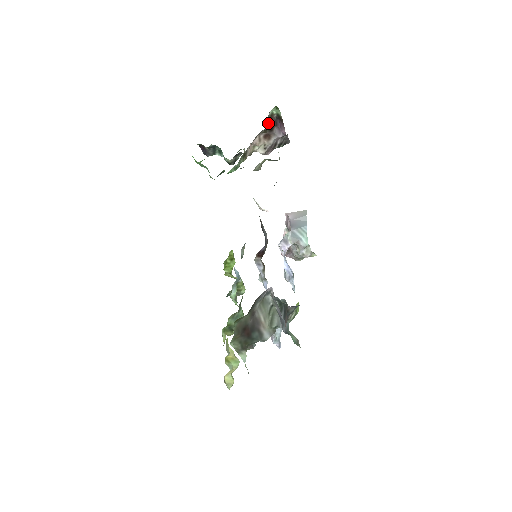
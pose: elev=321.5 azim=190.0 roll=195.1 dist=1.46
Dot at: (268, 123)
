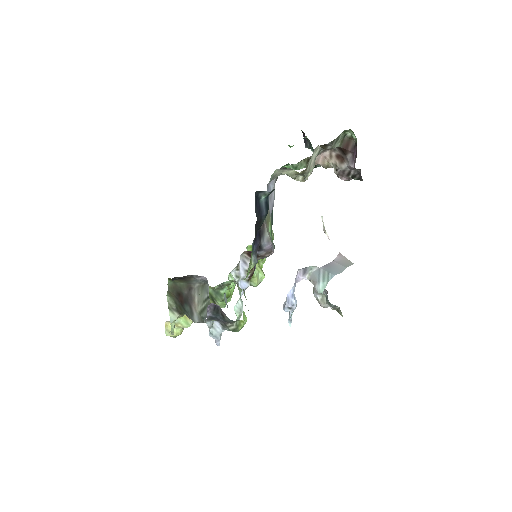
Dot at: (340, 143)
